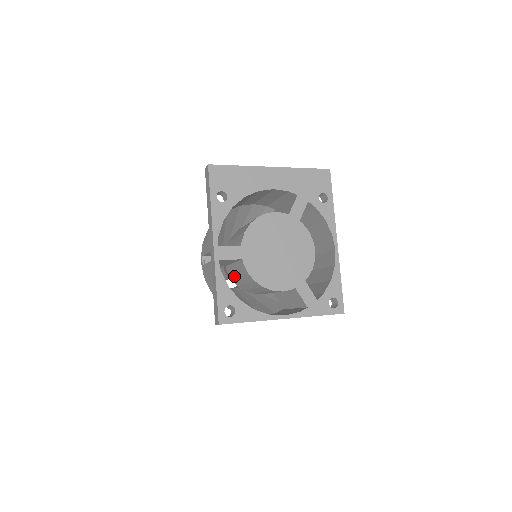
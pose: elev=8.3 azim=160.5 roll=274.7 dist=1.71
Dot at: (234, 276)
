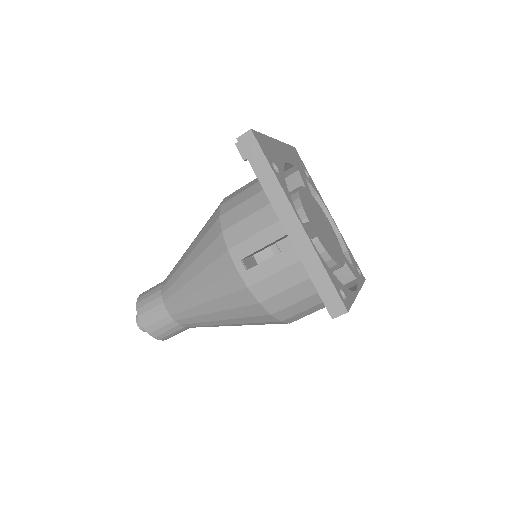
Dot at: occluded
